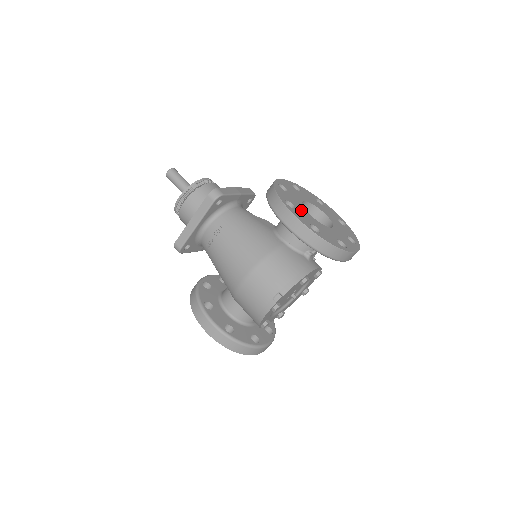
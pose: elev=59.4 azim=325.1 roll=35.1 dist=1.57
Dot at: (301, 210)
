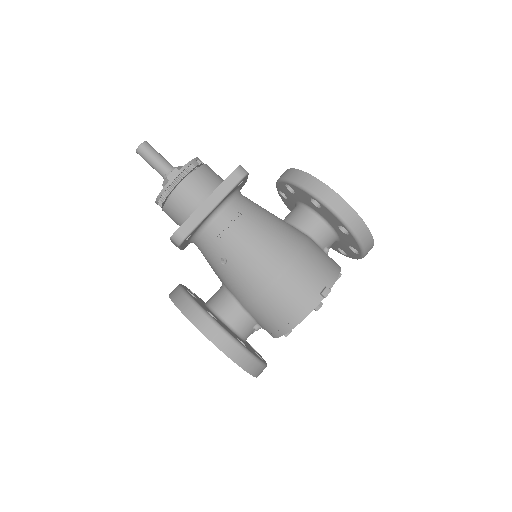
Dot at: occluded
